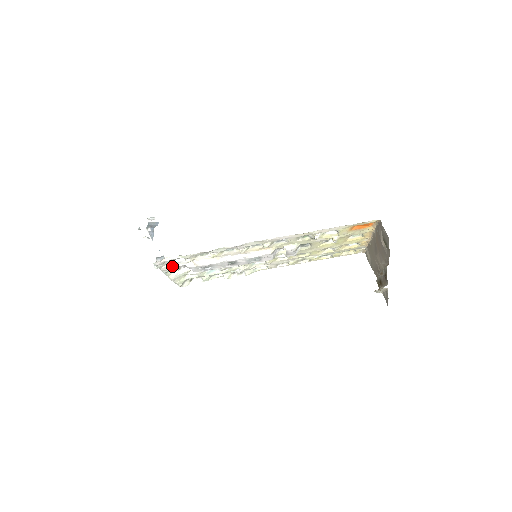
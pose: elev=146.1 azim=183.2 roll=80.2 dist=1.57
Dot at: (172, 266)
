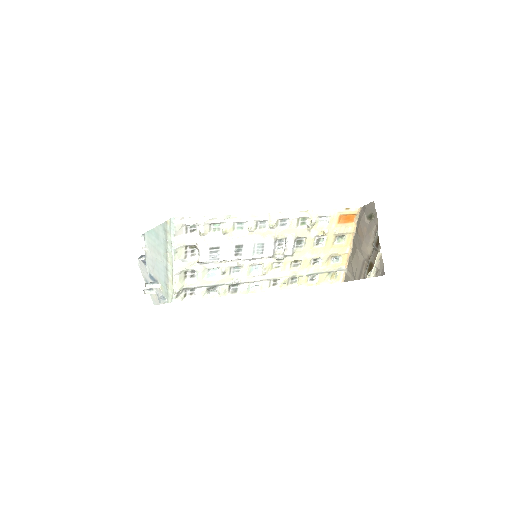
Dot at: (183, 243)
